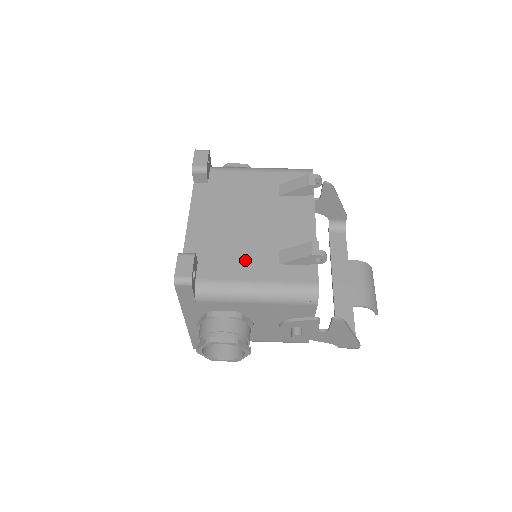
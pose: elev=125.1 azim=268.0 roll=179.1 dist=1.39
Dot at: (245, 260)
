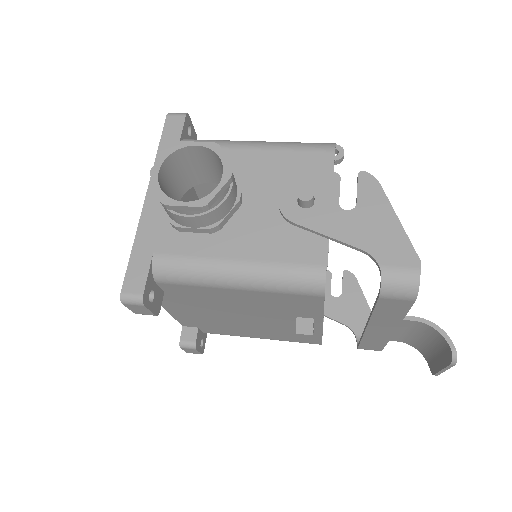
Dot at: occluded
